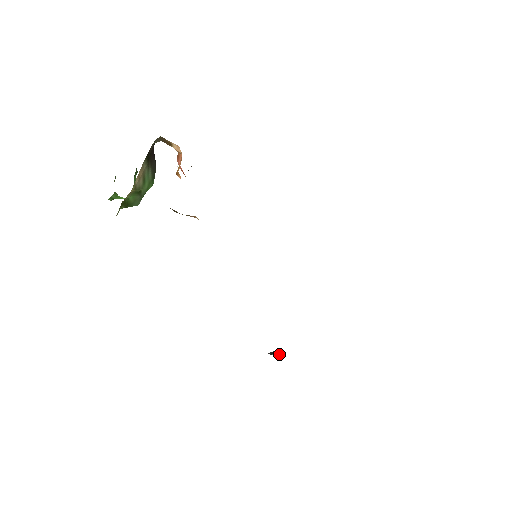
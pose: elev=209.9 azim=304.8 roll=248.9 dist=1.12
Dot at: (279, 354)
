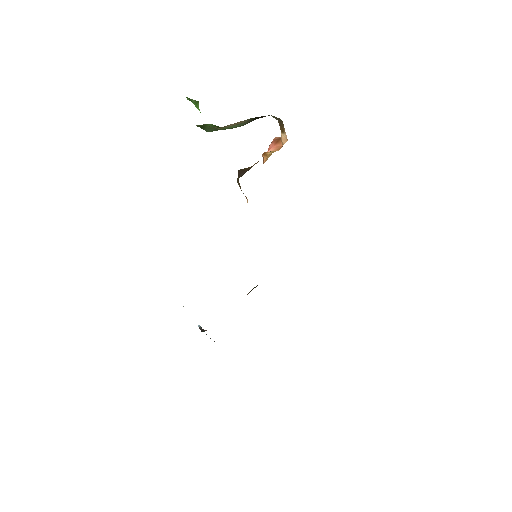
Dot at: occluded
